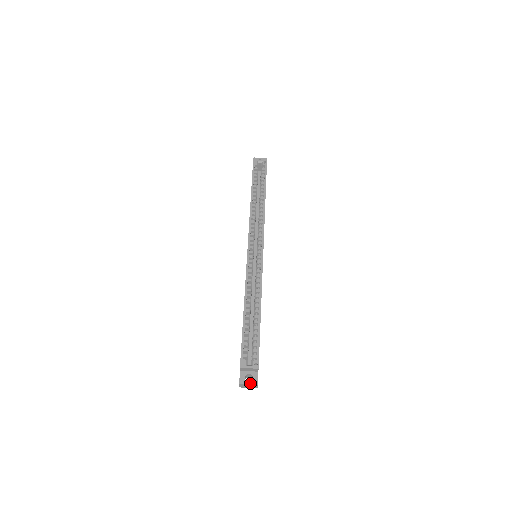
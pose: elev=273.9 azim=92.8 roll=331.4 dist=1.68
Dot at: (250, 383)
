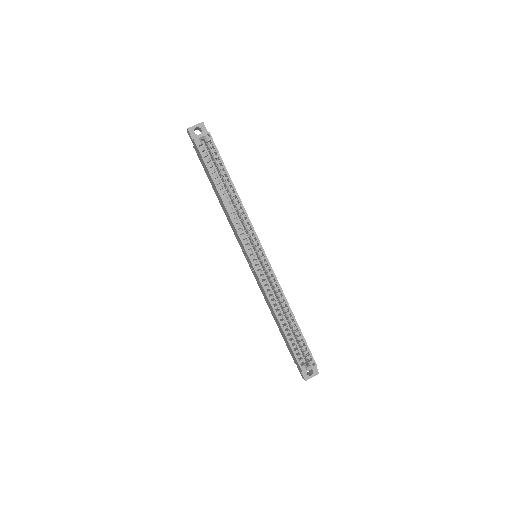
Dot at: (313, 376)
